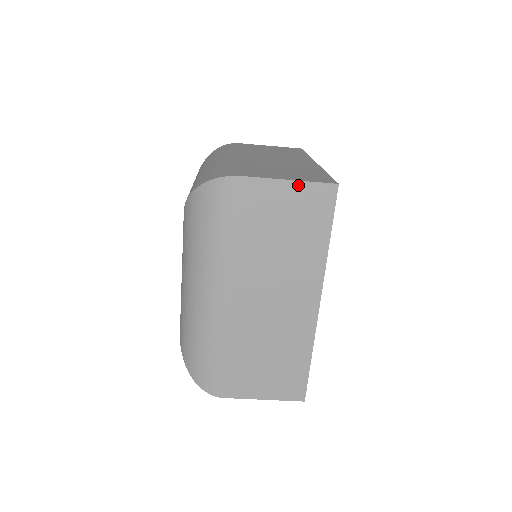
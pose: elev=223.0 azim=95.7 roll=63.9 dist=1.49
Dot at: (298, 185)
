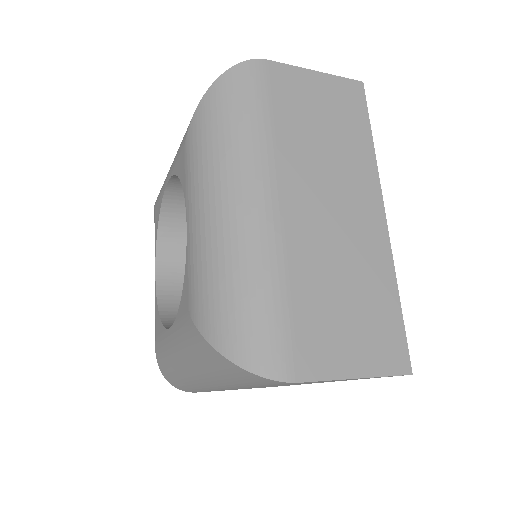
Dot at: occluded
